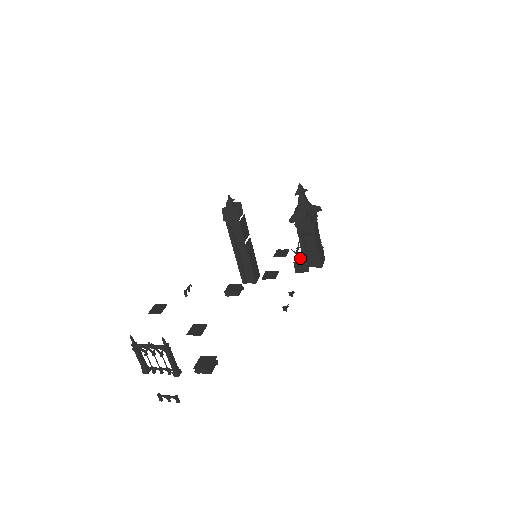
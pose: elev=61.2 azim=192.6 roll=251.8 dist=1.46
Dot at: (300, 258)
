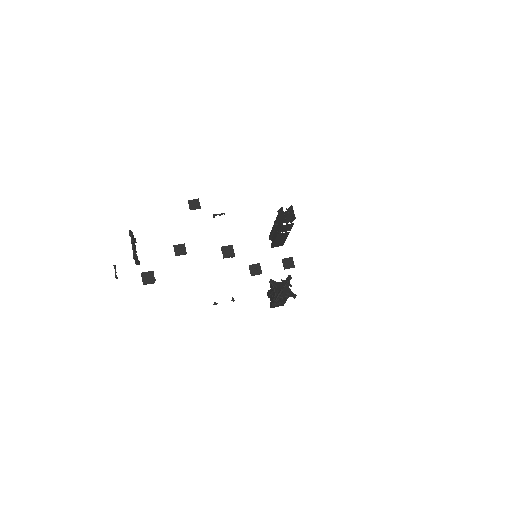
Dot at: occluded
